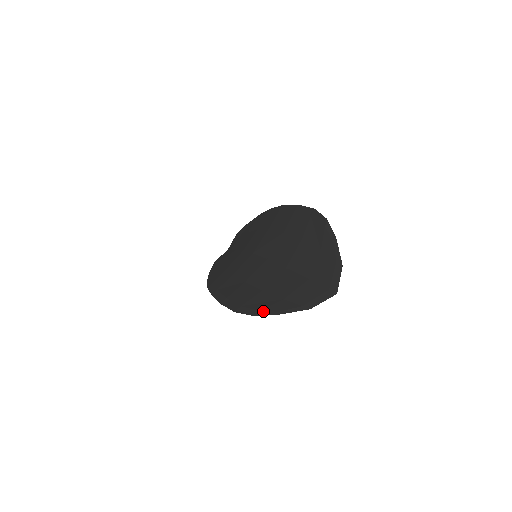
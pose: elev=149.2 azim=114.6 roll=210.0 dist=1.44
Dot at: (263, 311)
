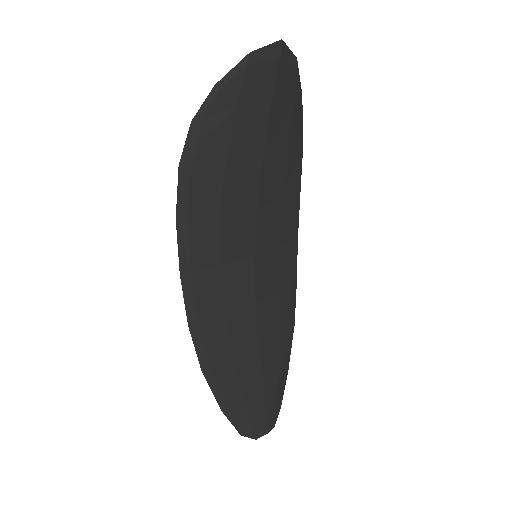
Dot at: (204, 112)
